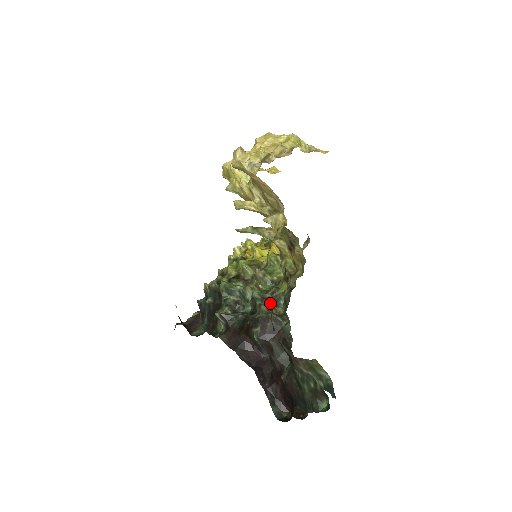
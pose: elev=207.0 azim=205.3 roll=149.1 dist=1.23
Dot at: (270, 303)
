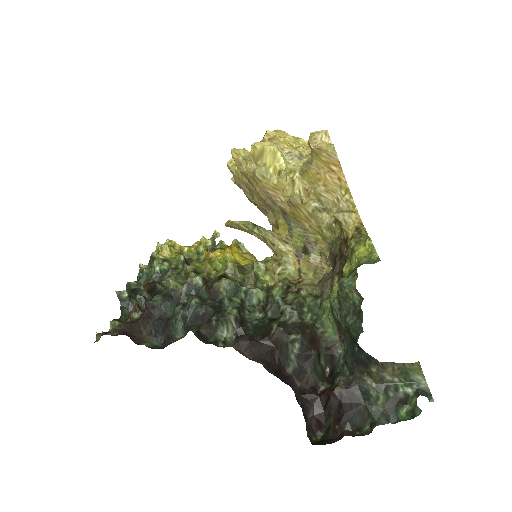
Dot at: (343, 304)
